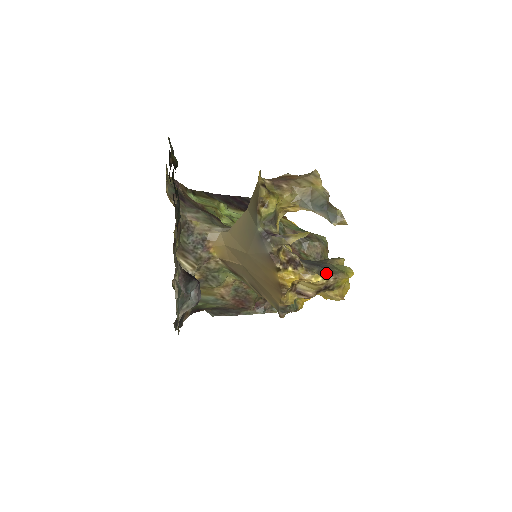
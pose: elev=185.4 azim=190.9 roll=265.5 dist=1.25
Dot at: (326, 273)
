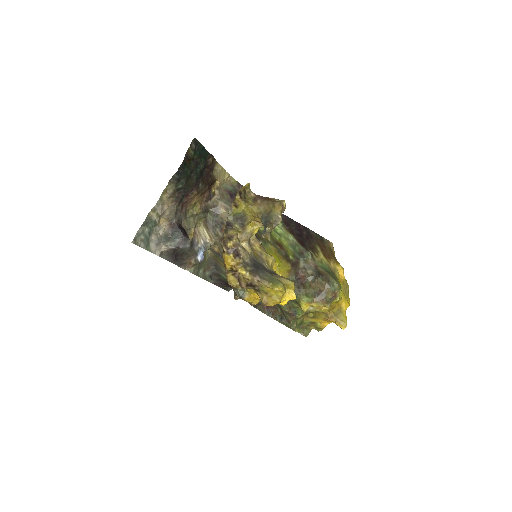
Dot at: (254, 273)
